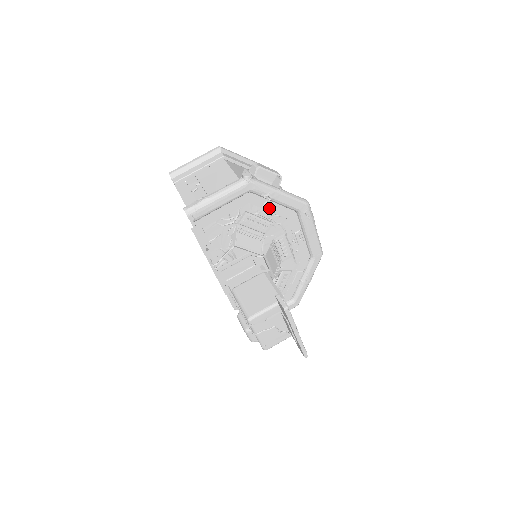
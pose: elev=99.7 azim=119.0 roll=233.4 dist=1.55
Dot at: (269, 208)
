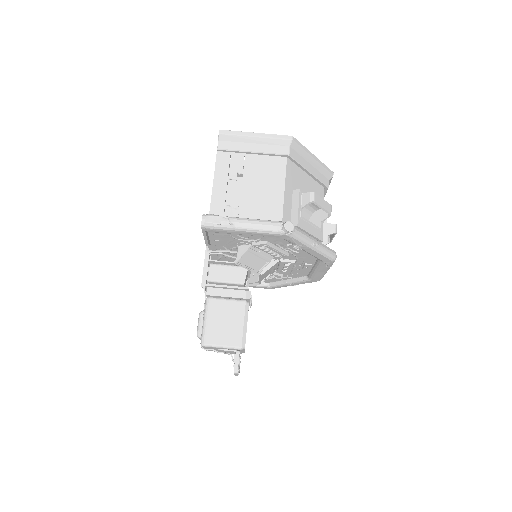
Dot at: (293, 247)
